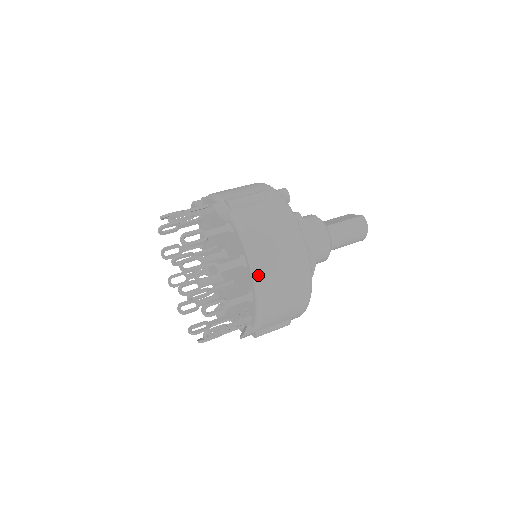
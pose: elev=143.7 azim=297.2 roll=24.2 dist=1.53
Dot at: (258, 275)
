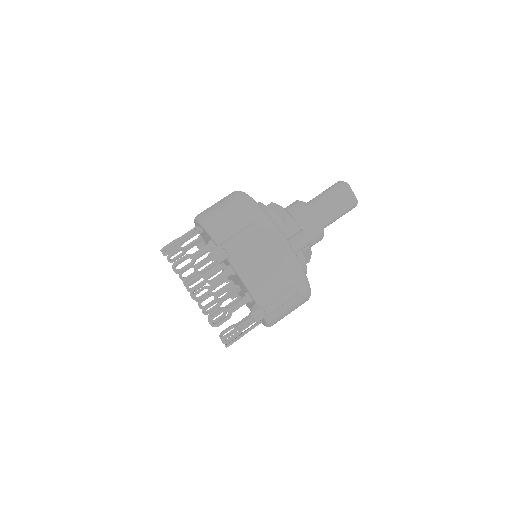
Dot at: occluded
